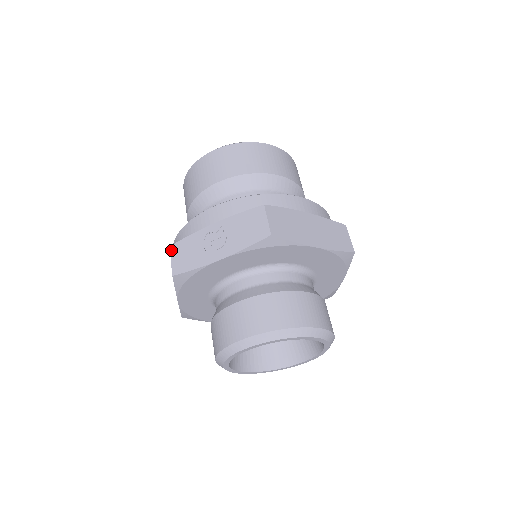
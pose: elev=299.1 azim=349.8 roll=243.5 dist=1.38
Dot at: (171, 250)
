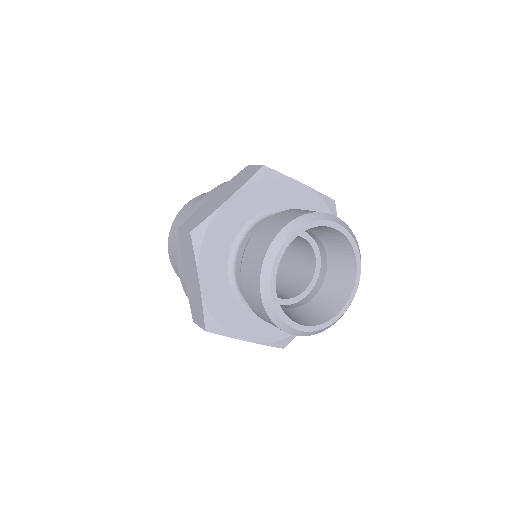
Dot at: (252, 165)
